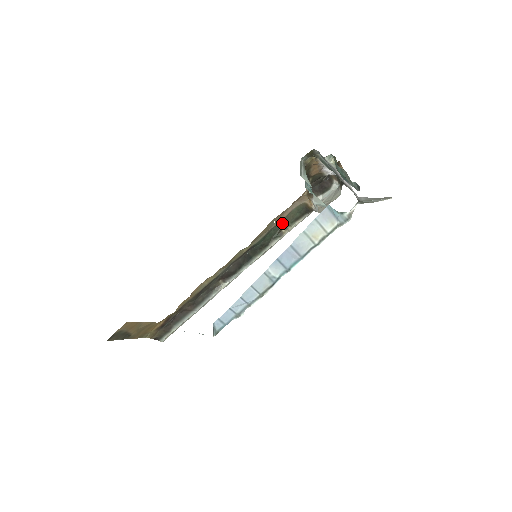
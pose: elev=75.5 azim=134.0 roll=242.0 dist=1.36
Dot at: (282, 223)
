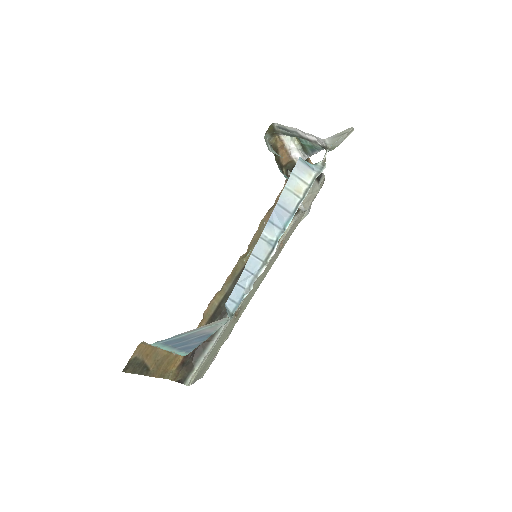
Dot at: occluded
